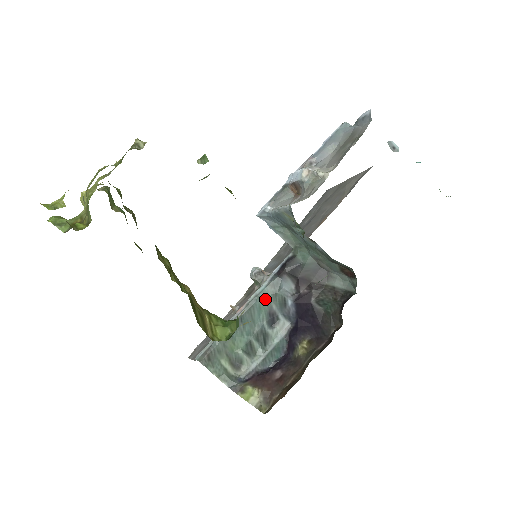
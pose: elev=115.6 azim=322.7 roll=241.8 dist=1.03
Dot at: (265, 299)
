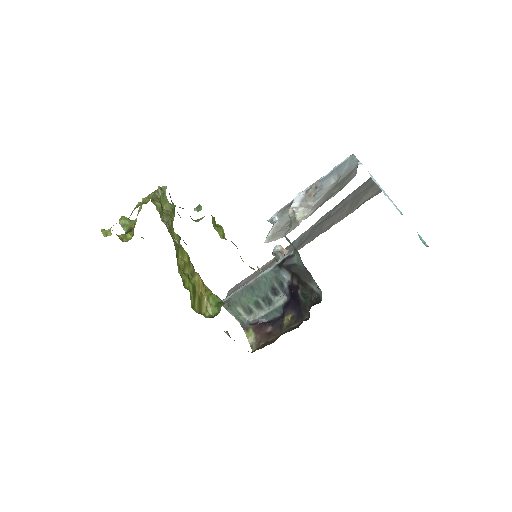
Dot at: (269, 279)
